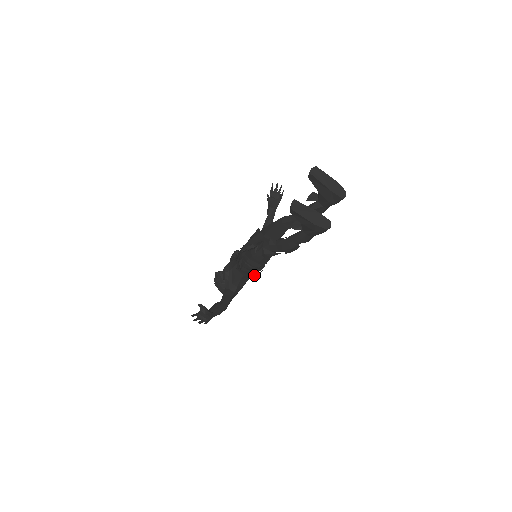
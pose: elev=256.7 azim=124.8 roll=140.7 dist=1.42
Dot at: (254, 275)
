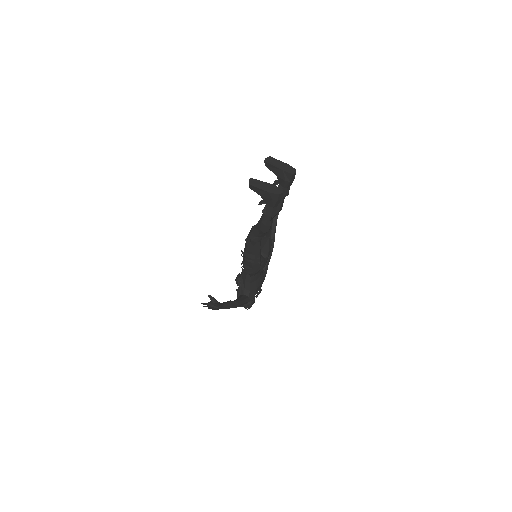
Dot at: (256, 271)
